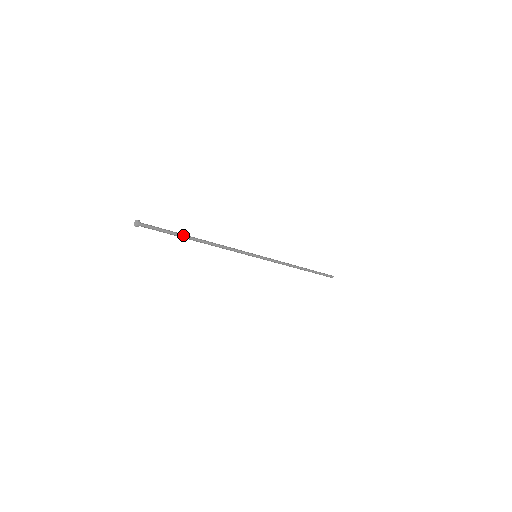
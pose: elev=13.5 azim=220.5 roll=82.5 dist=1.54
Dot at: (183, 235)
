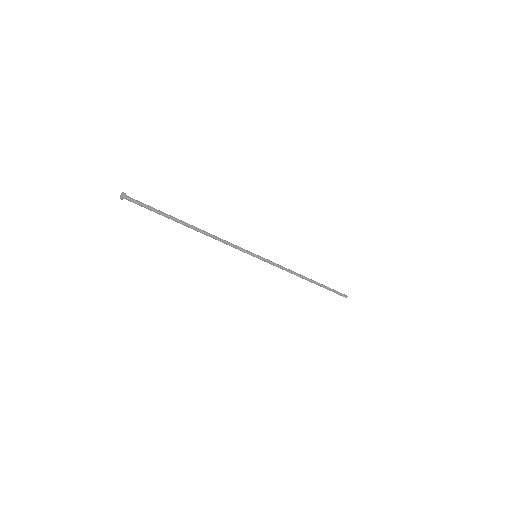
Dot at: (173, 217)
